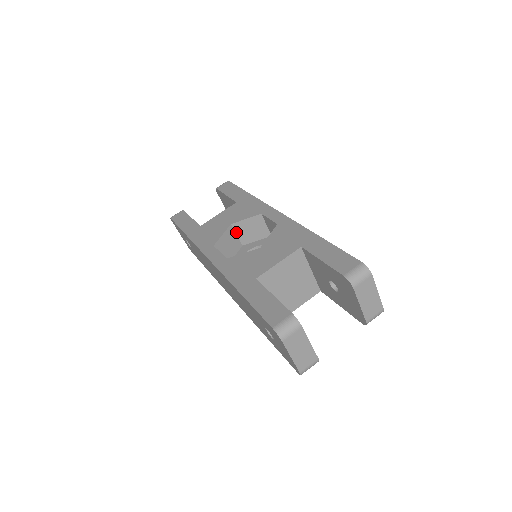
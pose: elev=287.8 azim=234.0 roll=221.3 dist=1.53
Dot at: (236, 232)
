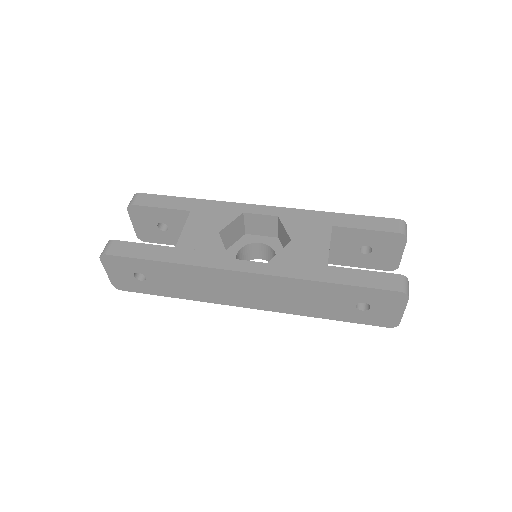
Dot at: occluded
